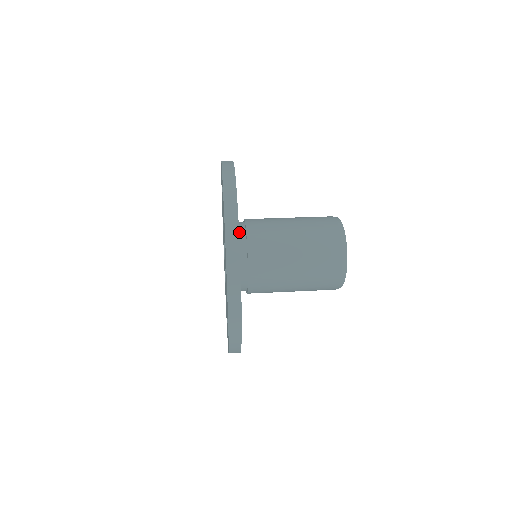
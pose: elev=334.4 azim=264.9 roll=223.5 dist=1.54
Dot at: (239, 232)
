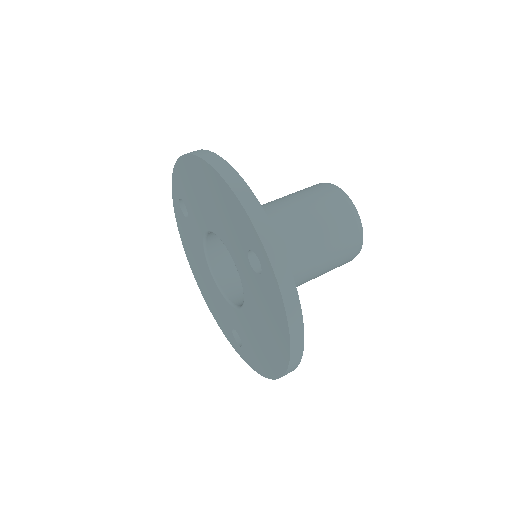
Dot at: occluded
